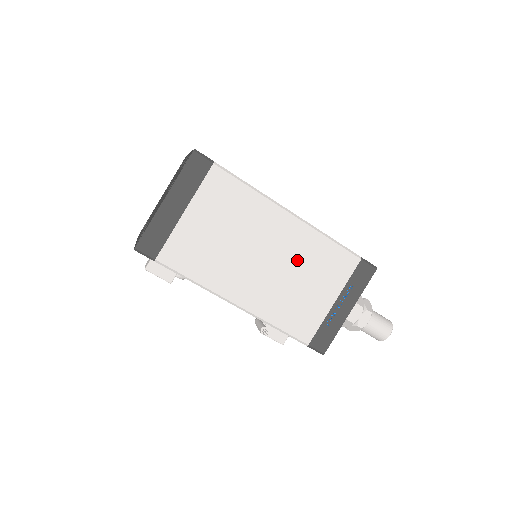
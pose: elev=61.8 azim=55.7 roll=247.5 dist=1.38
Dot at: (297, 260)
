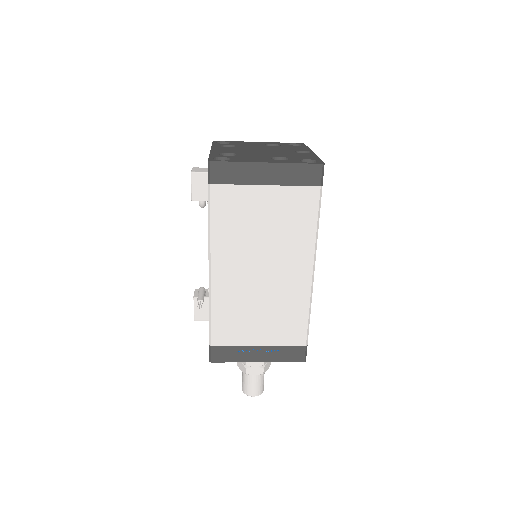
Dot at: (277, 298)
